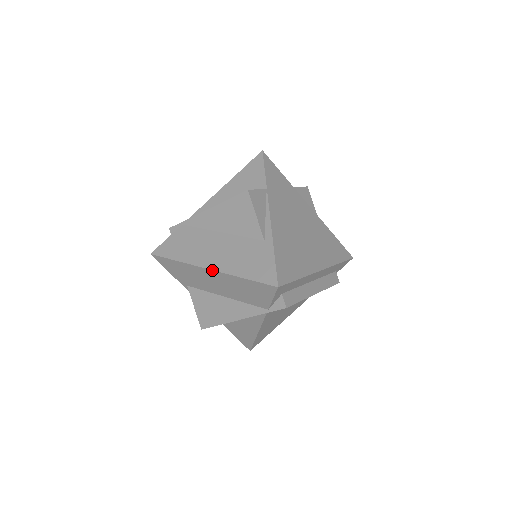
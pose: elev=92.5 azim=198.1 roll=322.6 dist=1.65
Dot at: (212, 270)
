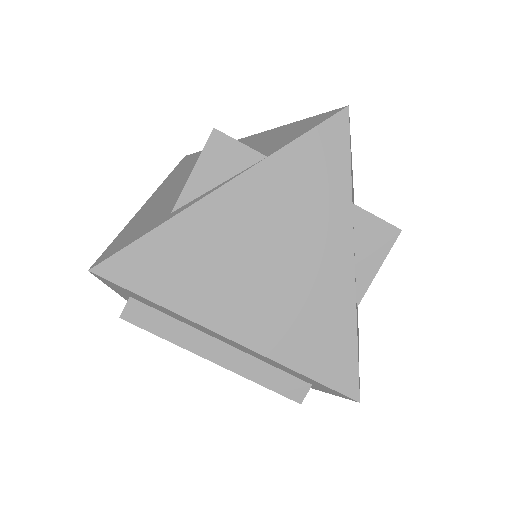
Dot at: (144, 204)
